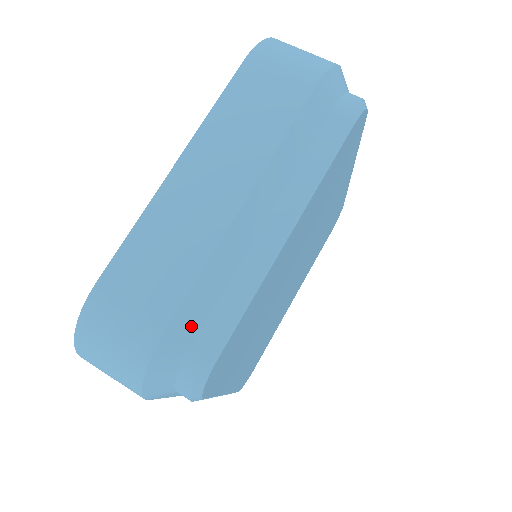
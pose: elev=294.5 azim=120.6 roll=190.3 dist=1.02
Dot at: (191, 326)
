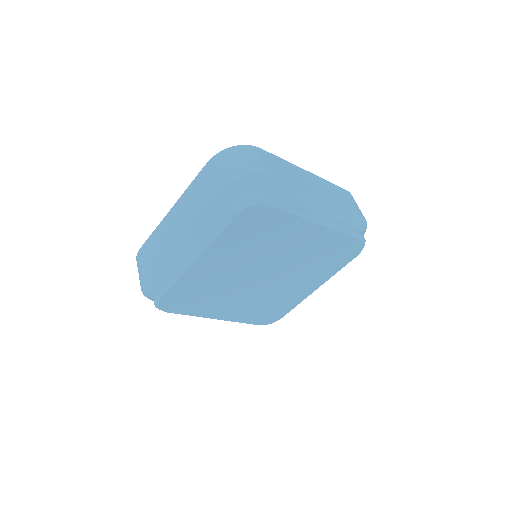
Dot at: (274, 189)
